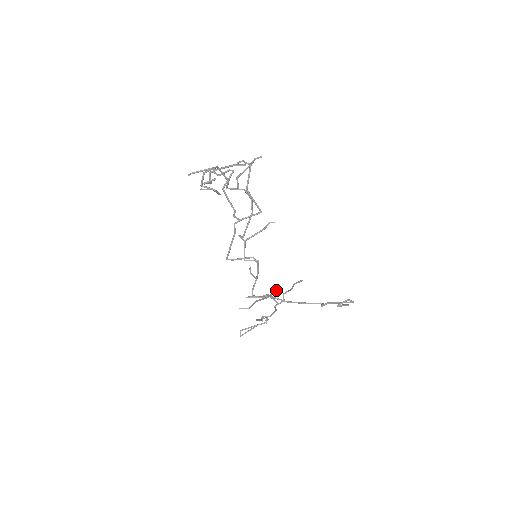
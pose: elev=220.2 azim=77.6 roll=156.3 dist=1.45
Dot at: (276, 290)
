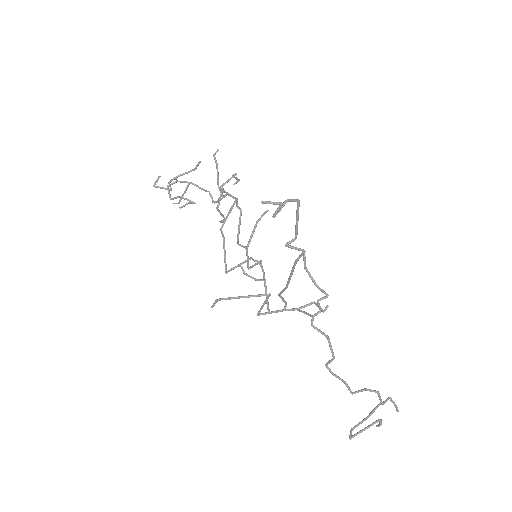
Dot at: (317, 305)
